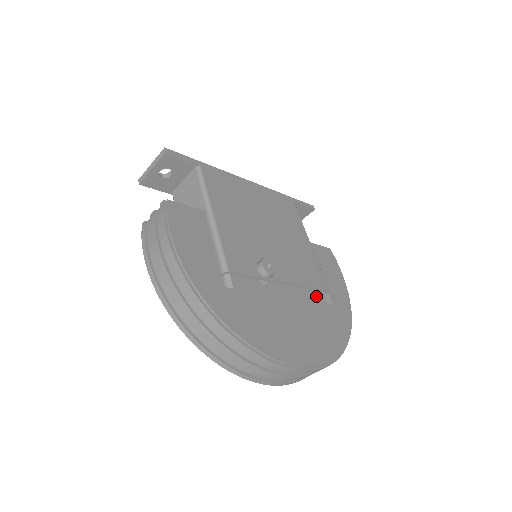
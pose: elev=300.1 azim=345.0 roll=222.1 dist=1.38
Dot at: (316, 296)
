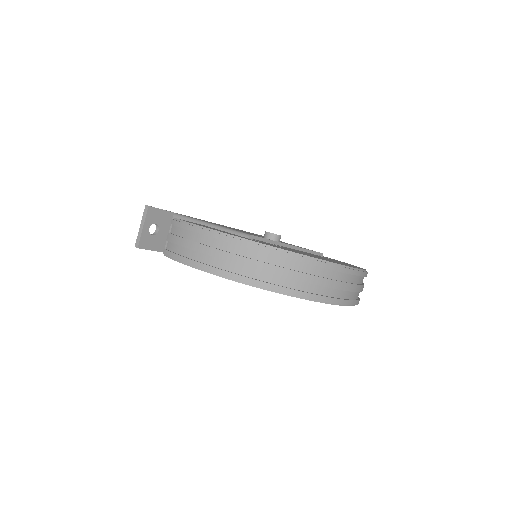
Dot at: occluded
